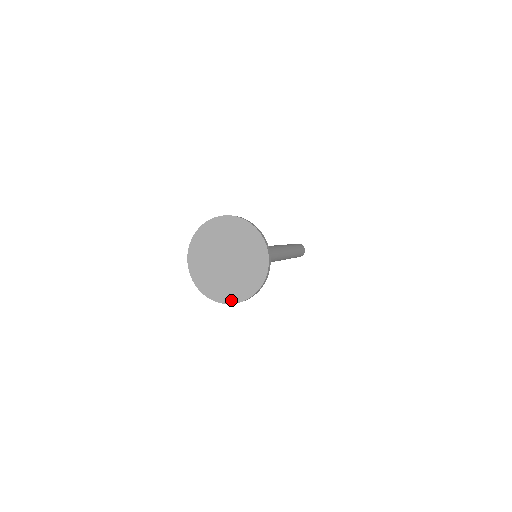
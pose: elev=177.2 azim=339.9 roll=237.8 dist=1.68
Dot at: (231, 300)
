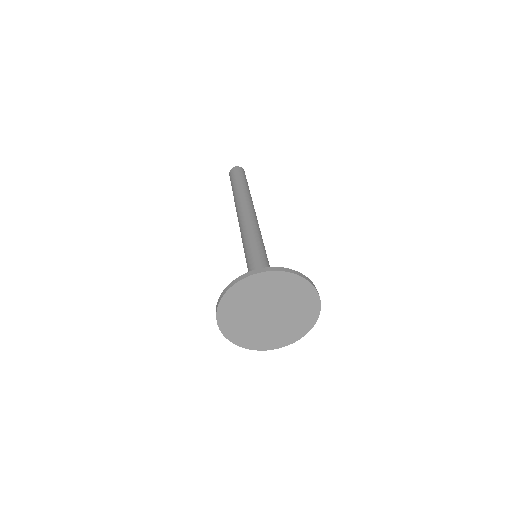
Dot at: (300, 335)
